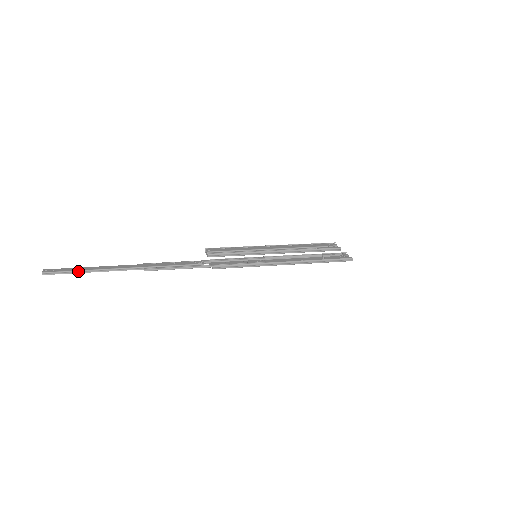
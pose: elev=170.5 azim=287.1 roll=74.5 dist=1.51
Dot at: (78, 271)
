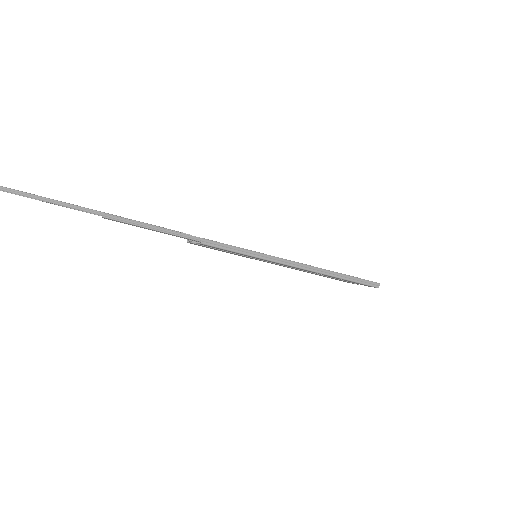
Dot at: (4, 188)
